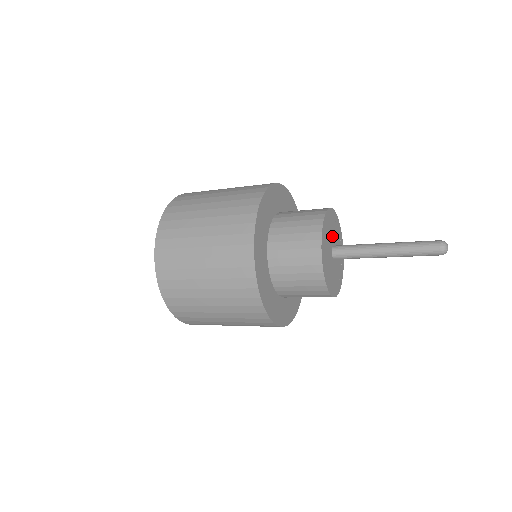
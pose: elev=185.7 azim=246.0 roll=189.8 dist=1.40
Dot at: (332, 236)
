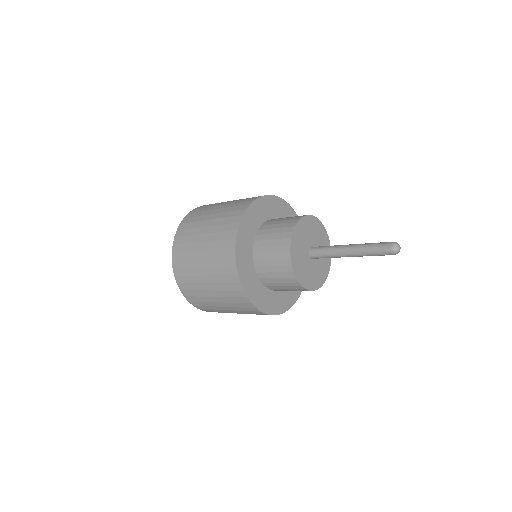
Dot at: (311, 239)
